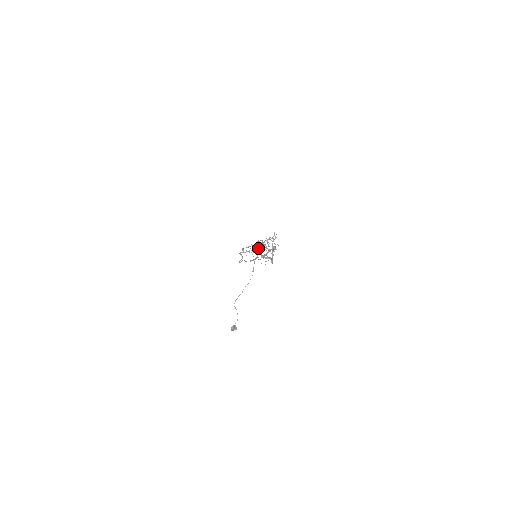
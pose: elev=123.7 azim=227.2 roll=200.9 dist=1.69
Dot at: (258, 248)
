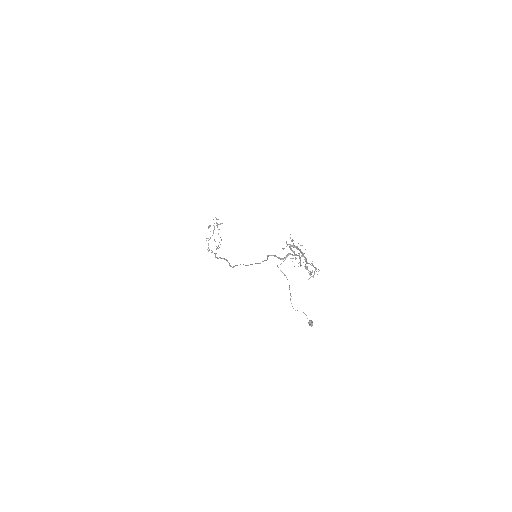
Dot at: occluded
